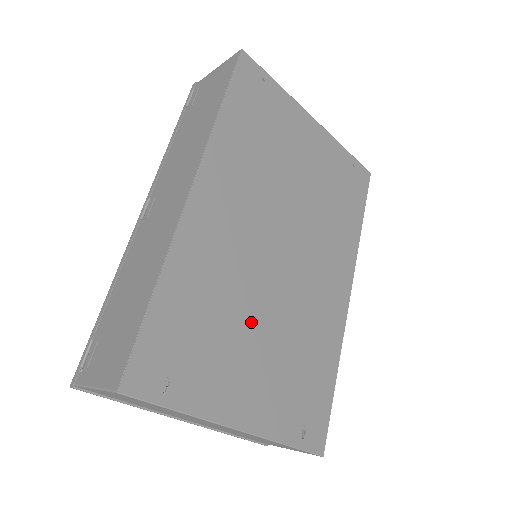
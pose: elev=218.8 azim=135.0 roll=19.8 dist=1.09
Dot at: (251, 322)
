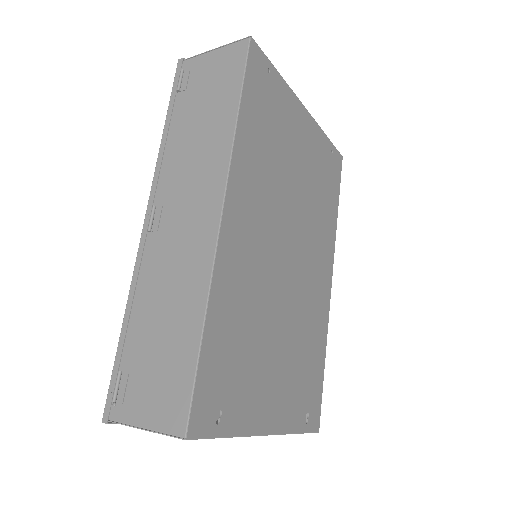
Dot at: (271, 333)
